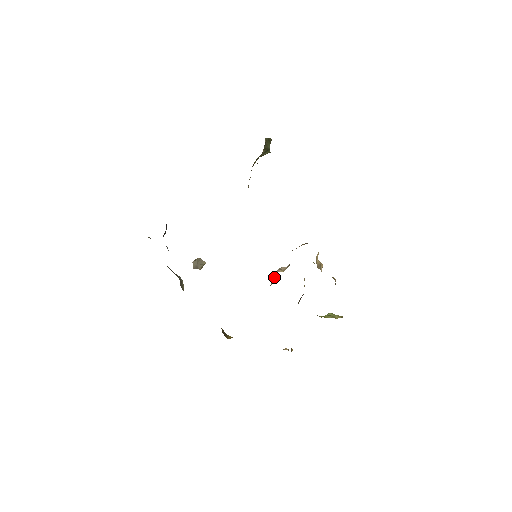
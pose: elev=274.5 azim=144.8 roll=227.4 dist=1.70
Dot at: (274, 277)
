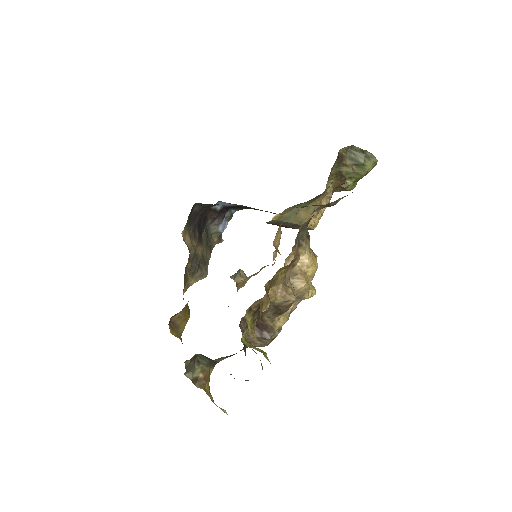
Dot at: occluded
